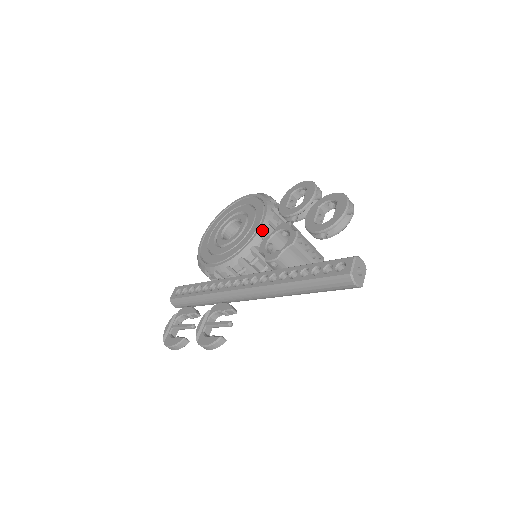
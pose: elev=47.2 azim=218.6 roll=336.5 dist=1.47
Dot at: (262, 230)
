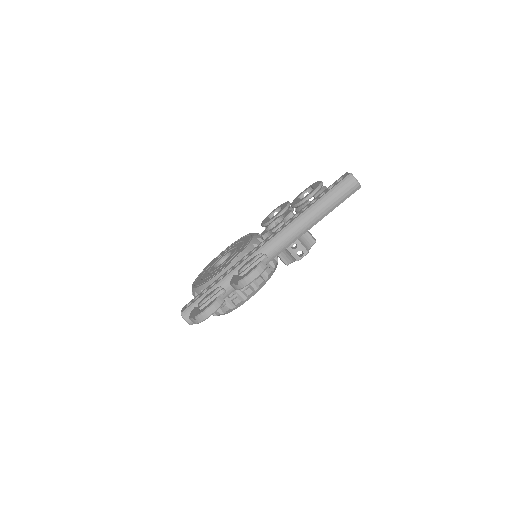
Dot at: (255, 237)
